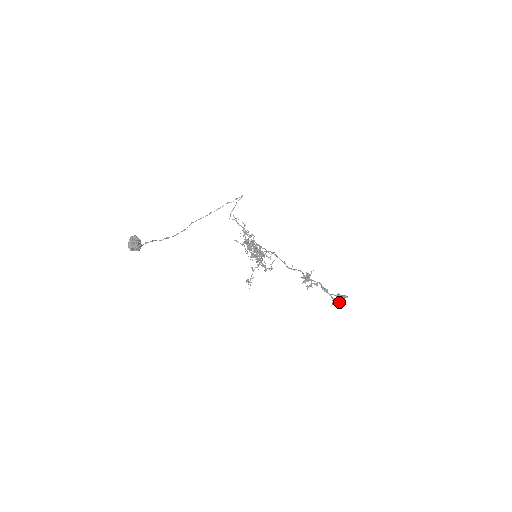
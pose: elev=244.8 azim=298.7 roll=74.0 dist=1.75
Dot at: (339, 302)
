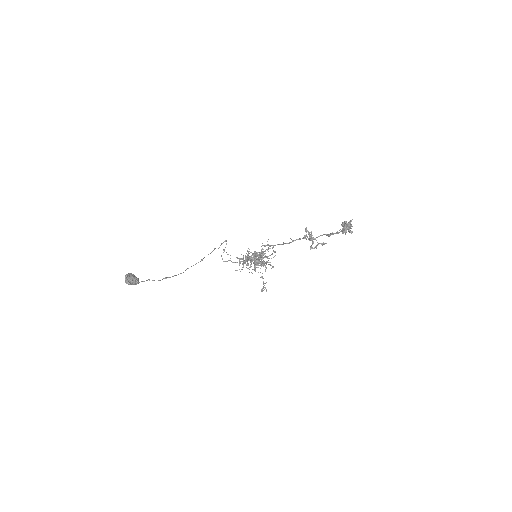
Dot at: (347, 227)
